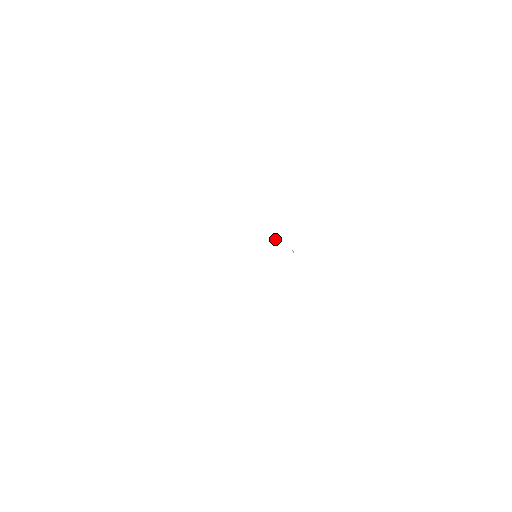
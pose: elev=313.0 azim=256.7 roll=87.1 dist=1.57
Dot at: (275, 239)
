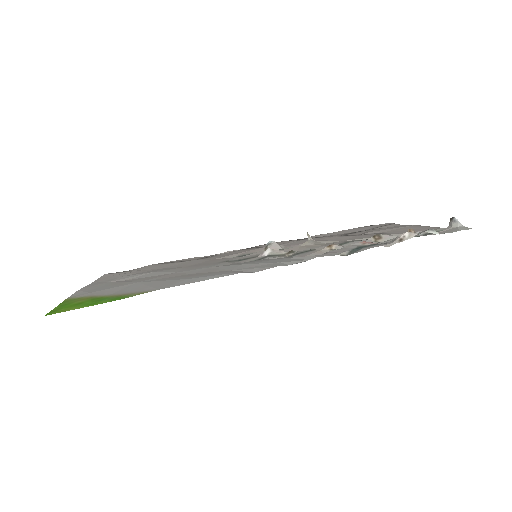
Dot at: (286, 256)
